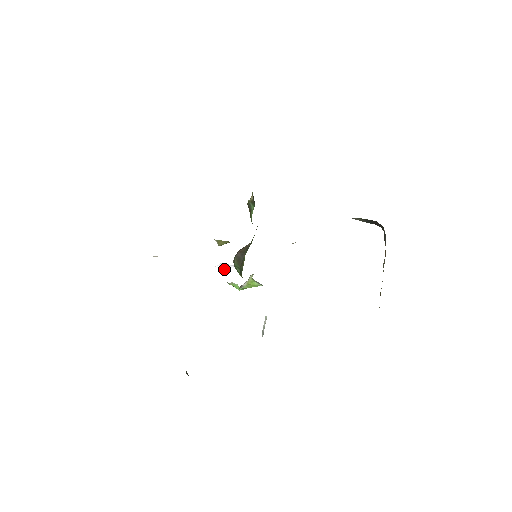
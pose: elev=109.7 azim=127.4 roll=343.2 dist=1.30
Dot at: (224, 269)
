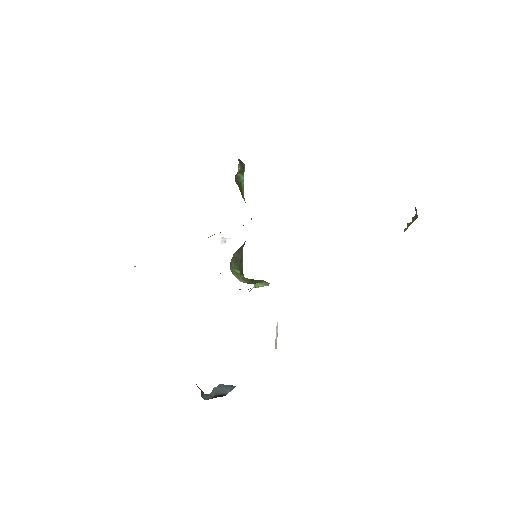
Dot at: occluded
